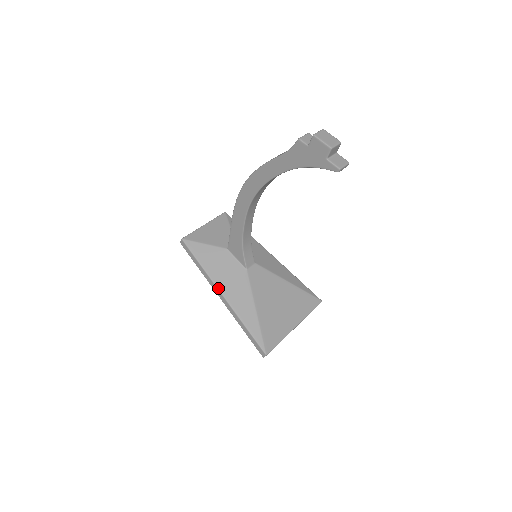
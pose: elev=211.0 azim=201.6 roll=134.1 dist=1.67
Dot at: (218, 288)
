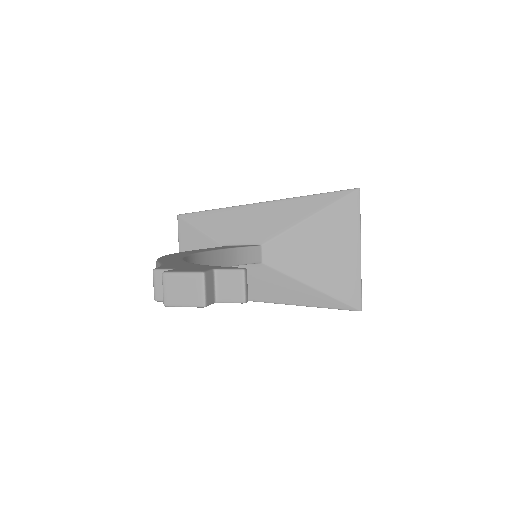
Dot at: occluded
